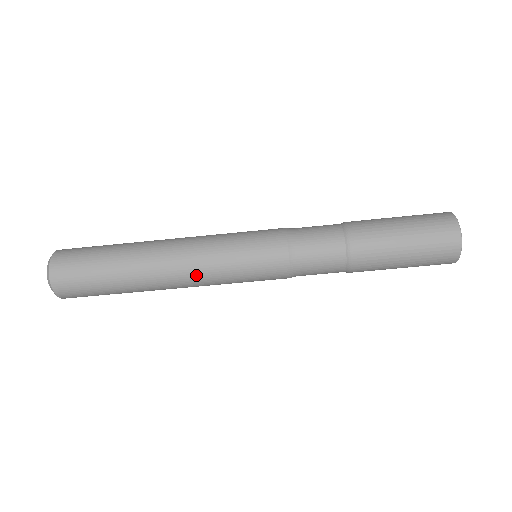
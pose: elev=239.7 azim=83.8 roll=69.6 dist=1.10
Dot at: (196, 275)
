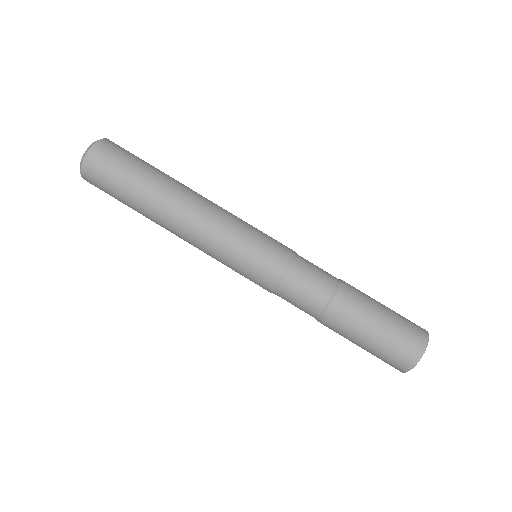
Dot at: (201, 235)
